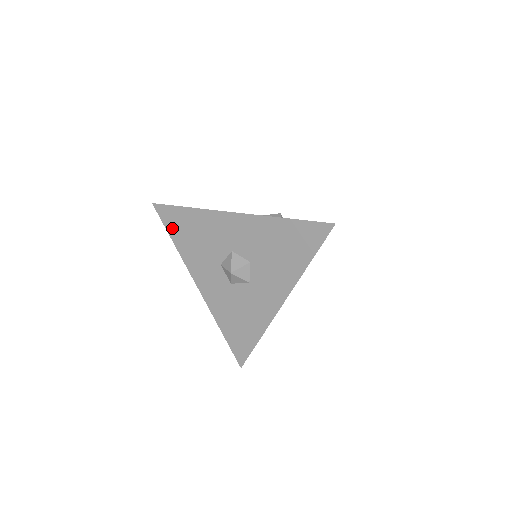
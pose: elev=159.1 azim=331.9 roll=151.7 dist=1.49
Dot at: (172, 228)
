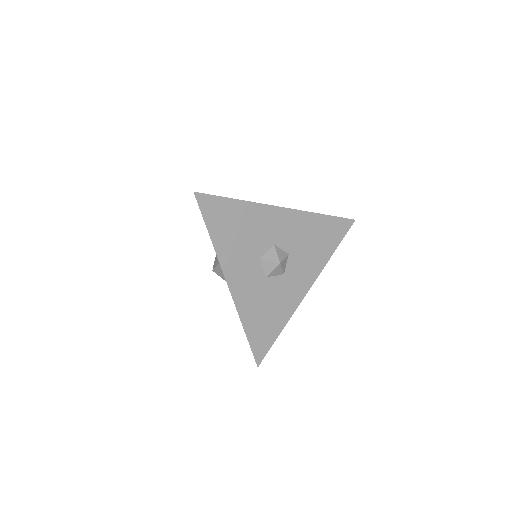
Dot at: (213, 221)
